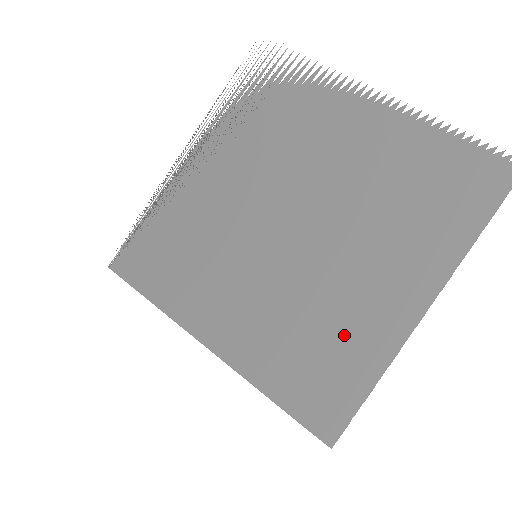
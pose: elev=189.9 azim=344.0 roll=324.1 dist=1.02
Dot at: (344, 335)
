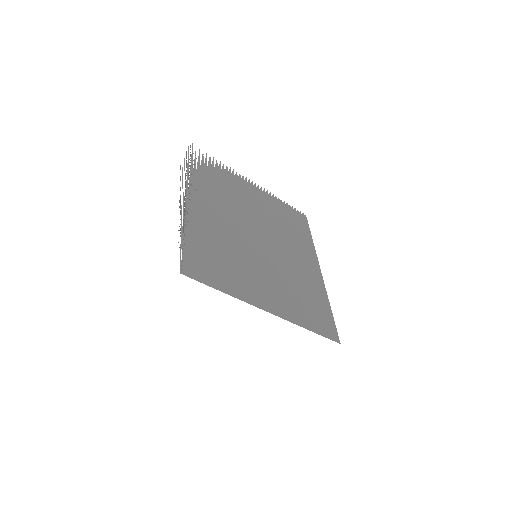
Dot at: (309, 289)
